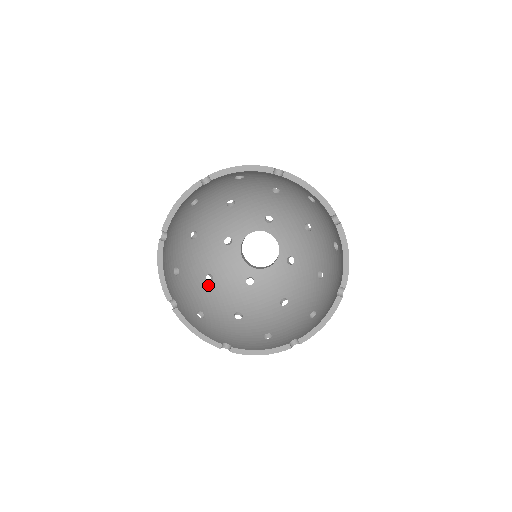
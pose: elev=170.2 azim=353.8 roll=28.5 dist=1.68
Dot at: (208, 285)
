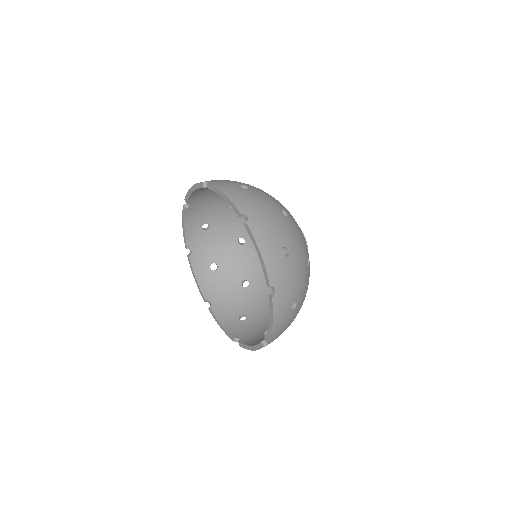
Dot at: (237, 246)
